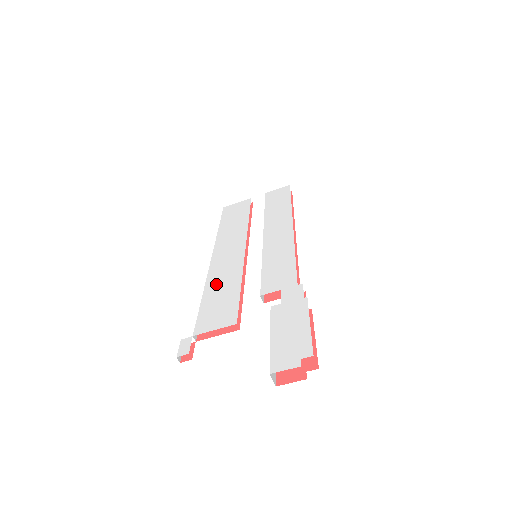
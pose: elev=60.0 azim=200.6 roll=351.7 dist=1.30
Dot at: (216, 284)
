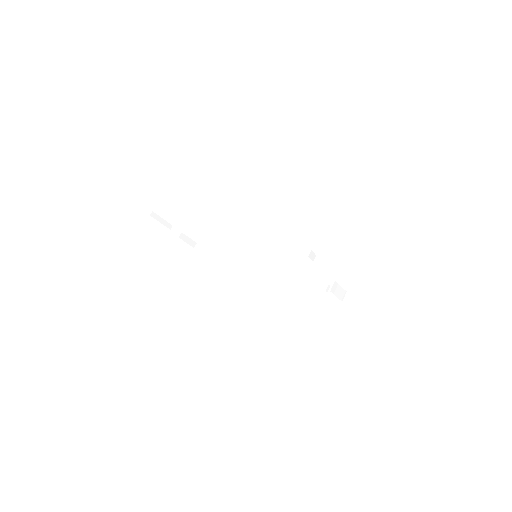
Dot at: occluded
